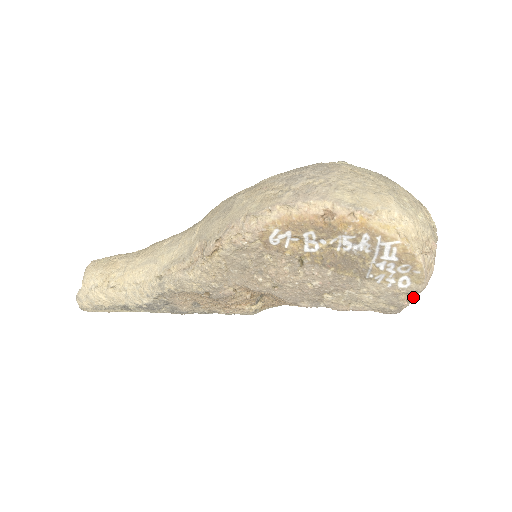
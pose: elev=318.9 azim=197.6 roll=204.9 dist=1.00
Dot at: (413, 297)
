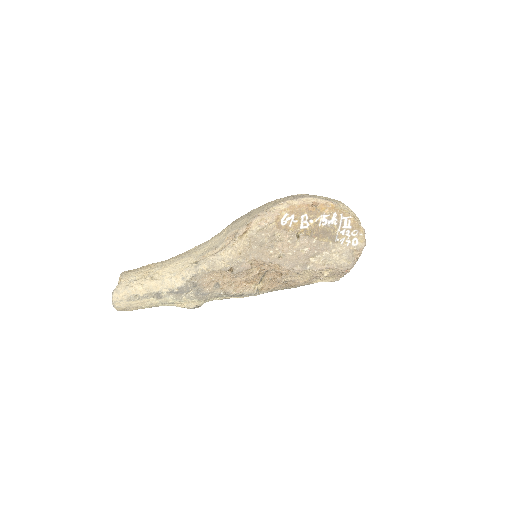
Dot at: (359, 255)
